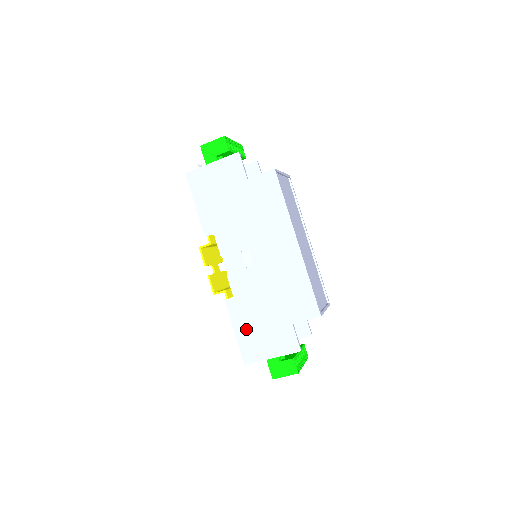
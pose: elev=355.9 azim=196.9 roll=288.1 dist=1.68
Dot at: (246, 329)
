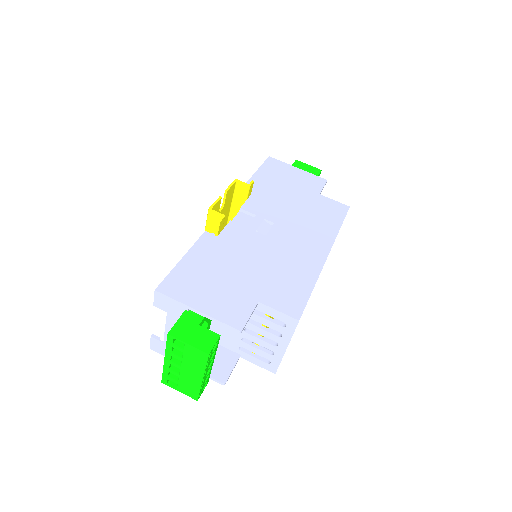
Dot at: (199, 266)
